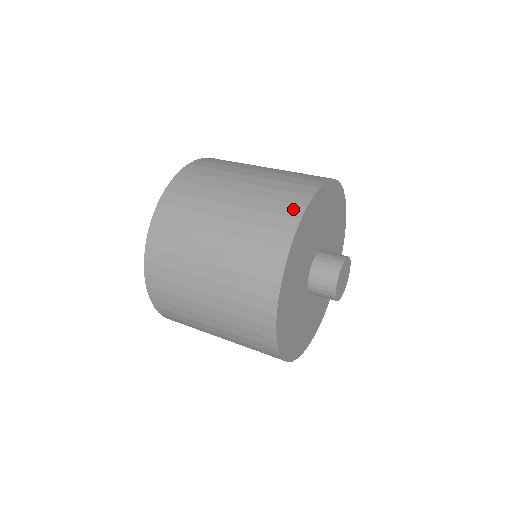
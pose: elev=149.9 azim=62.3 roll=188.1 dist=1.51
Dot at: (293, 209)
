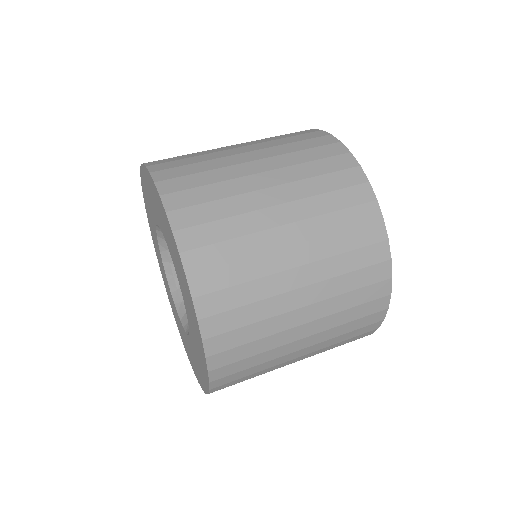
Dot at: (305, 131)
